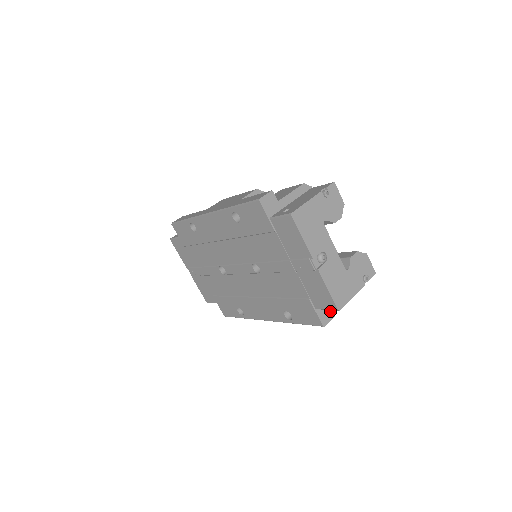
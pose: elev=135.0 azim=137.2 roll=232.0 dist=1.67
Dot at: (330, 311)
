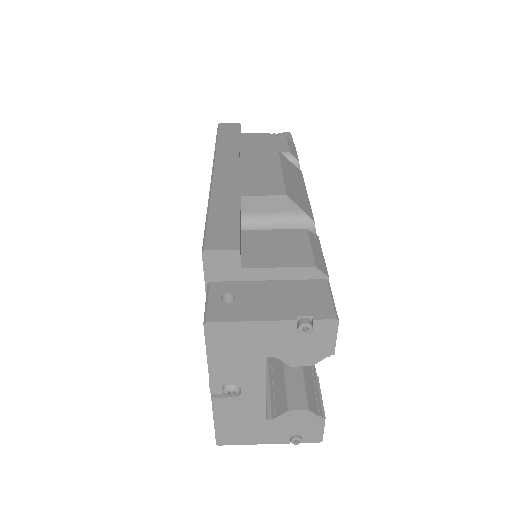
Dot at: occluded
